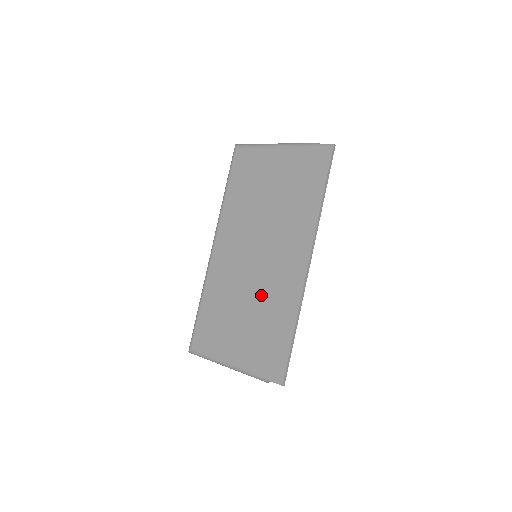
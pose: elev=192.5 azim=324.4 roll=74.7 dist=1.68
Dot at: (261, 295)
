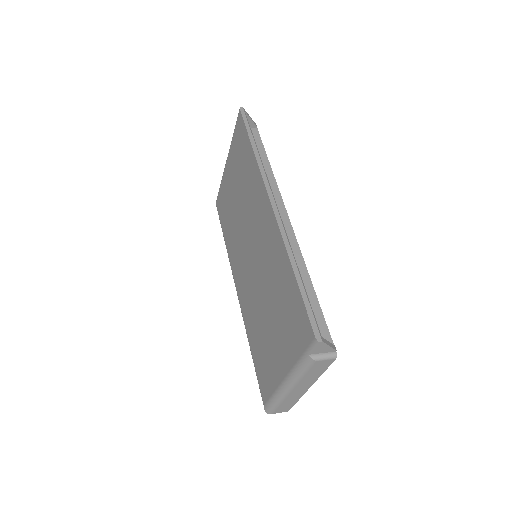
Dot at: (267, 279)
